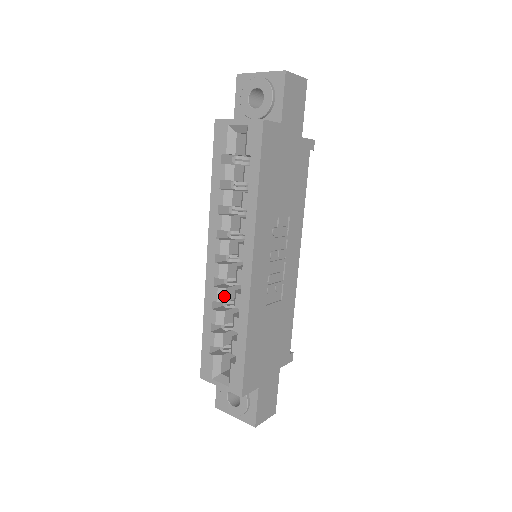
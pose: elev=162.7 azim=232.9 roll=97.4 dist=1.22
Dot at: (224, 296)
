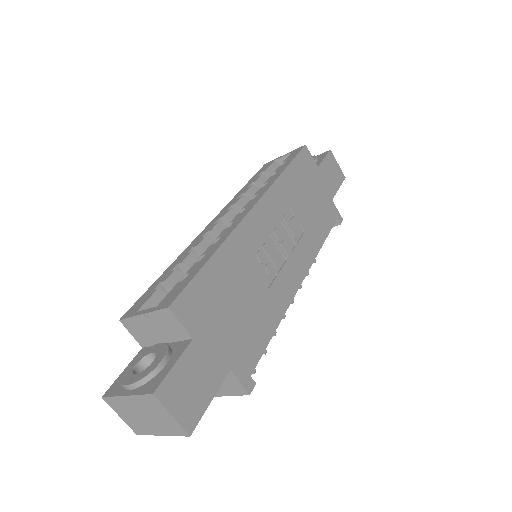
Dot at: (207, 245)
